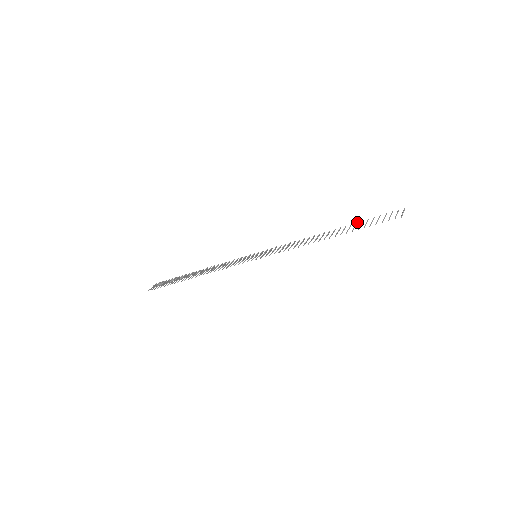
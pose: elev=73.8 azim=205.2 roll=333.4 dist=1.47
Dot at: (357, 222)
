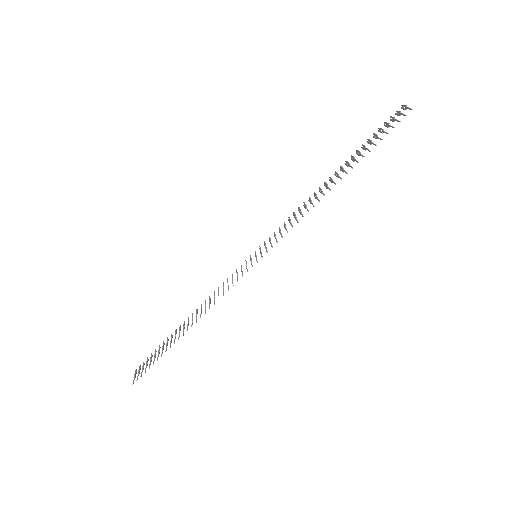
Dot at: (356, 150)
